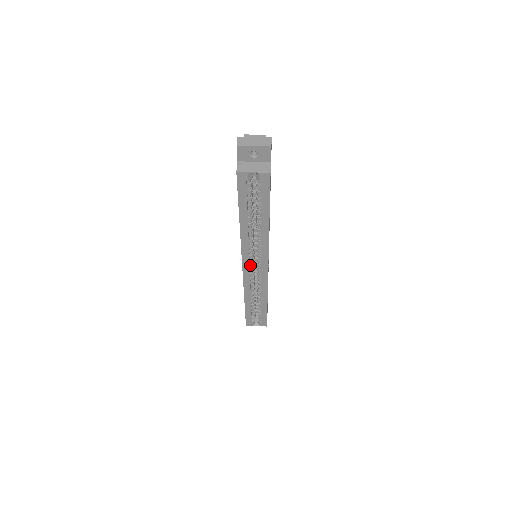
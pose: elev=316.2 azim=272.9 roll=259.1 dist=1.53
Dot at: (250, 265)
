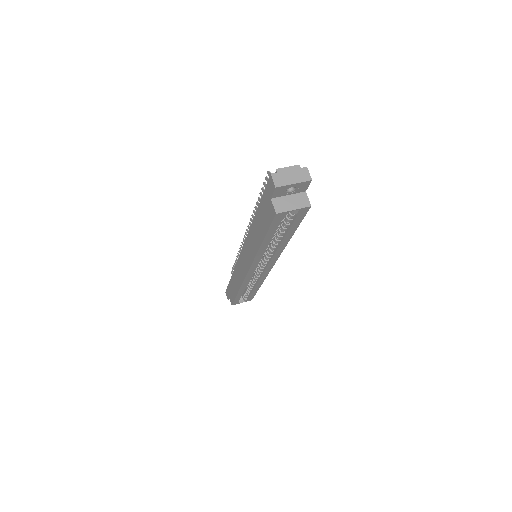
Dot at: (255, 269)
